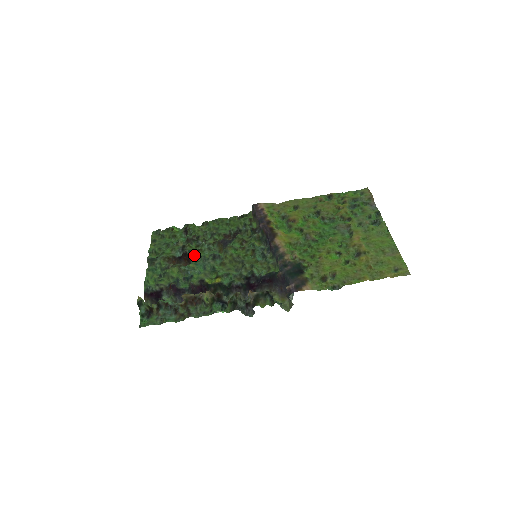
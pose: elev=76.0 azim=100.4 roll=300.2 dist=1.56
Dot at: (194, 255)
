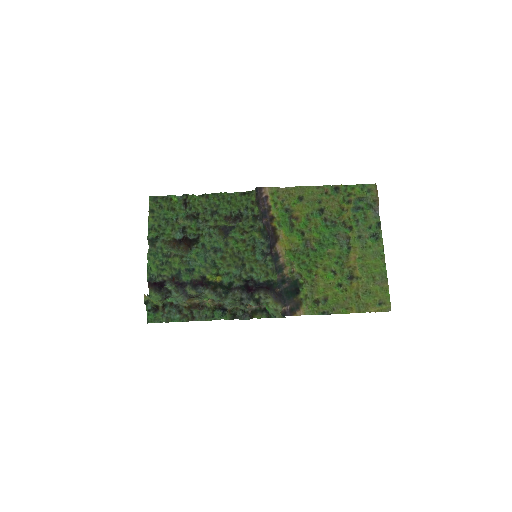
Dot at: (195, 241)
